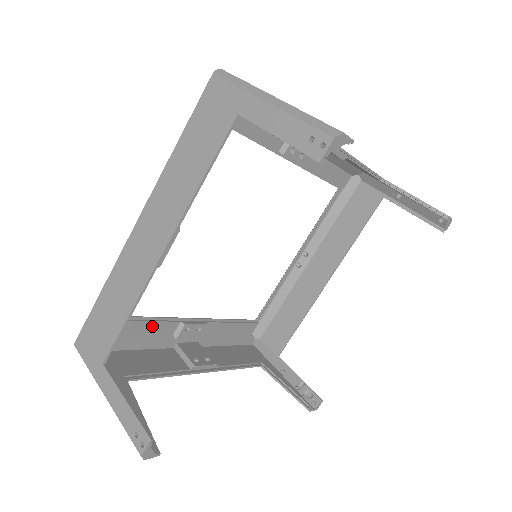
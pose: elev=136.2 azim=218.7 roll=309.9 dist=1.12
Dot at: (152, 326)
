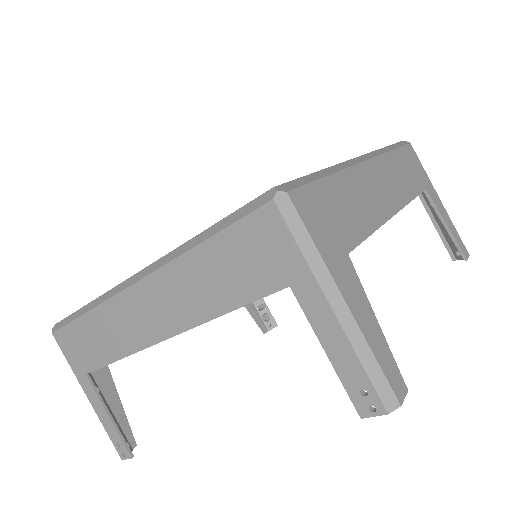
Dot at: occluded
